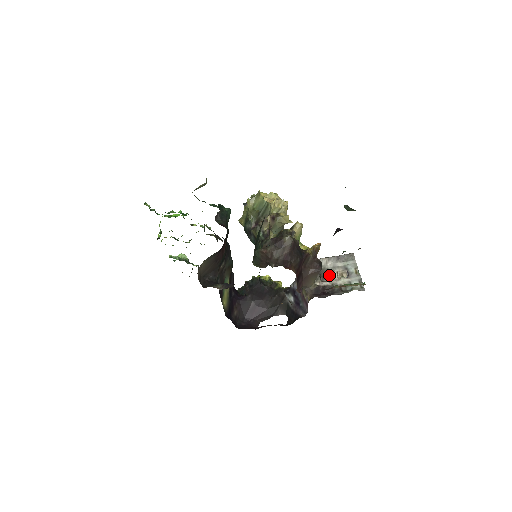
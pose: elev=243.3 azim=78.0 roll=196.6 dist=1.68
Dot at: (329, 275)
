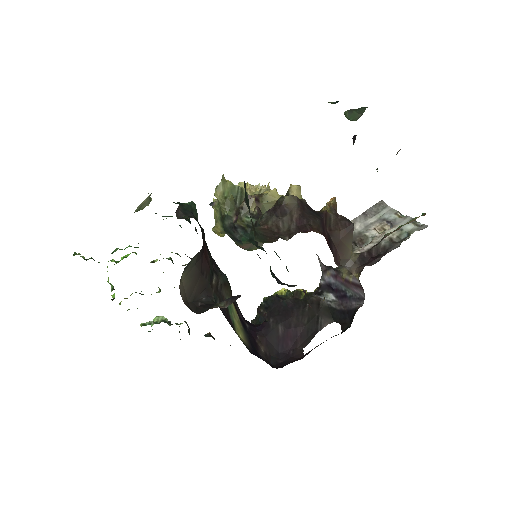
Dot at: (366, 237)
